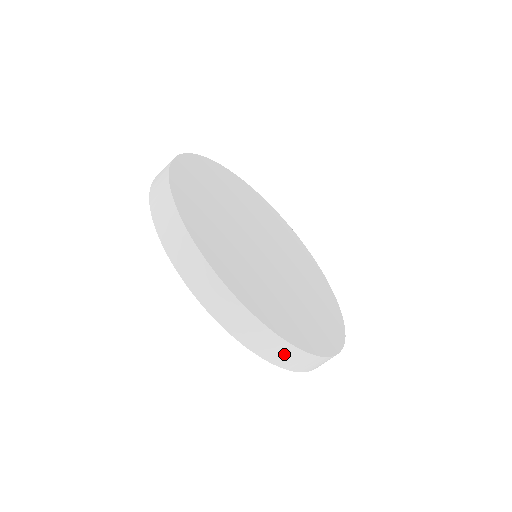
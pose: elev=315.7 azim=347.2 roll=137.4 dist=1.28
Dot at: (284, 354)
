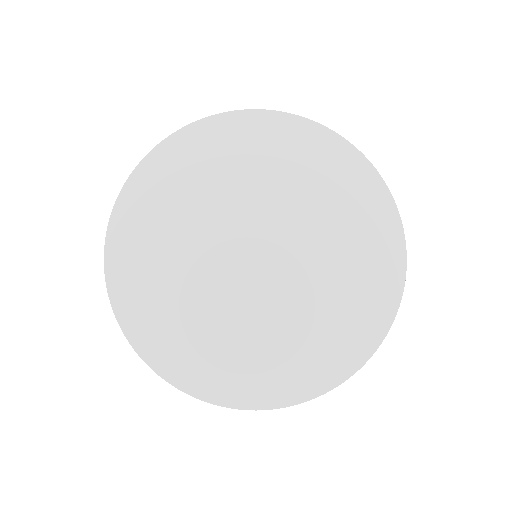
Dot at: occluded
